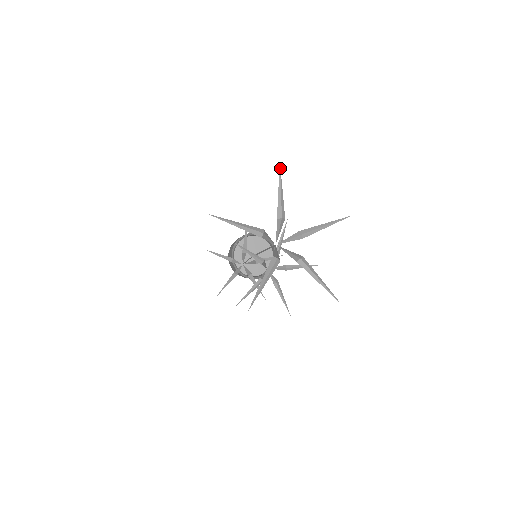
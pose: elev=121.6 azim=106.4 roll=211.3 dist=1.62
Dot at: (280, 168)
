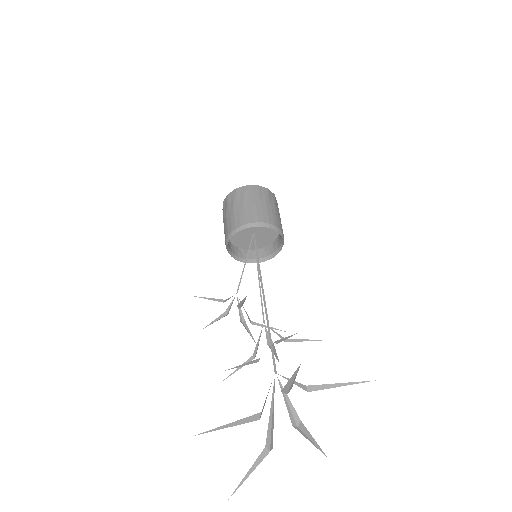
Dot at: (299, 367)
